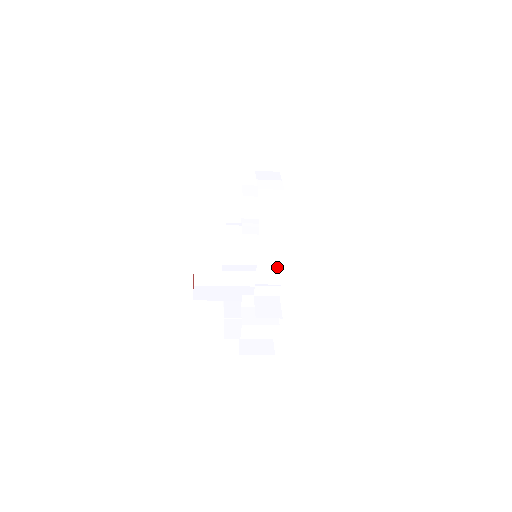
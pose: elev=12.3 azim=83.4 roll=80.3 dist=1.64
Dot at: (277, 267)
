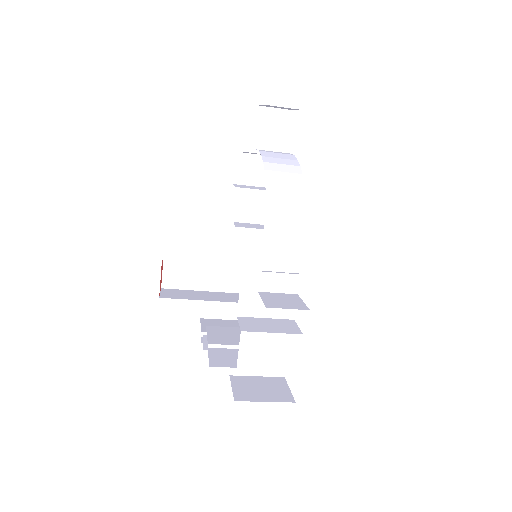
Dot at: (294, 239)
